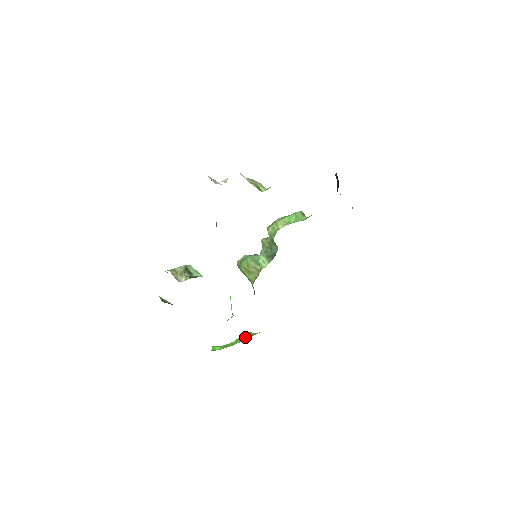
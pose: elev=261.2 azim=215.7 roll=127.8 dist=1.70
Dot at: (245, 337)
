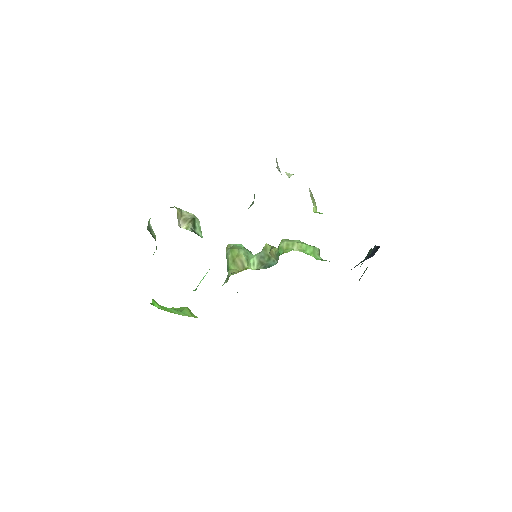
Dot at: (185, 313)
